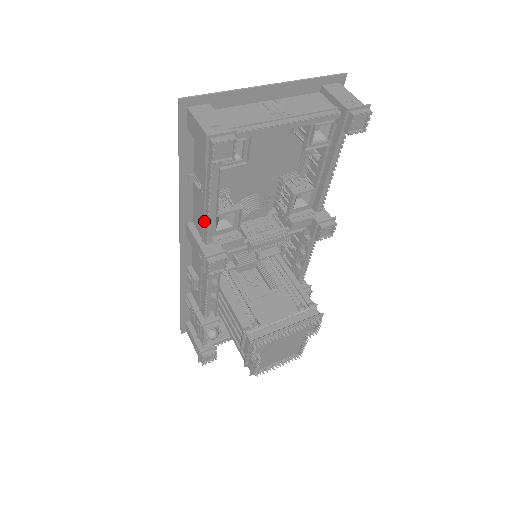
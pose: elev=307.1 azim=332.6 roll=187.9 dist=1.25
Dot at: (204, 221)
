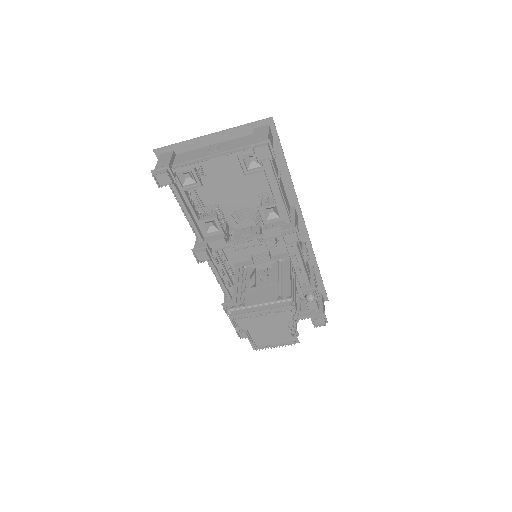
Dot at: (192, 225)
